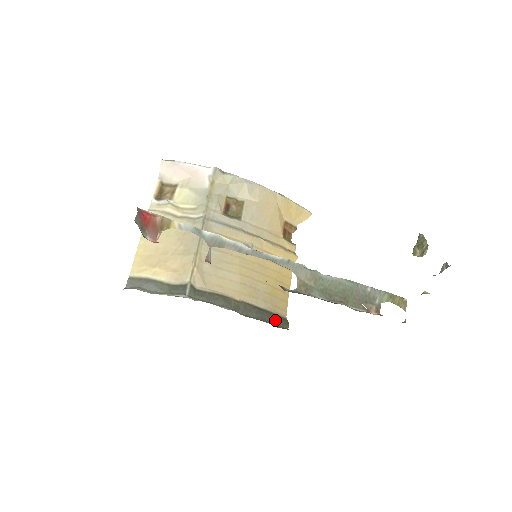
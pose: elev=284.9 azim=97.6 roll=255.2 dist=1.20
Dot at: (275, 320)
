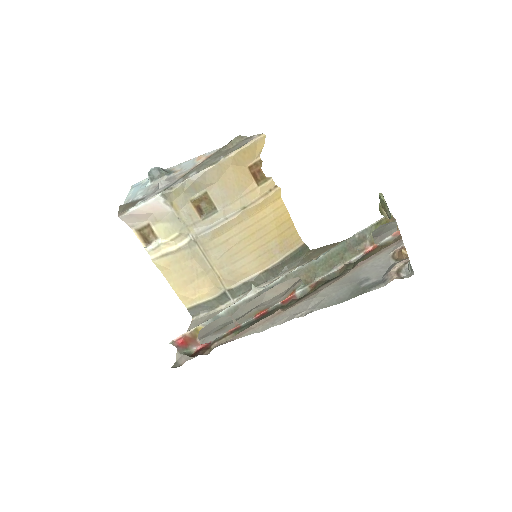
Dot at: (297, 256)
